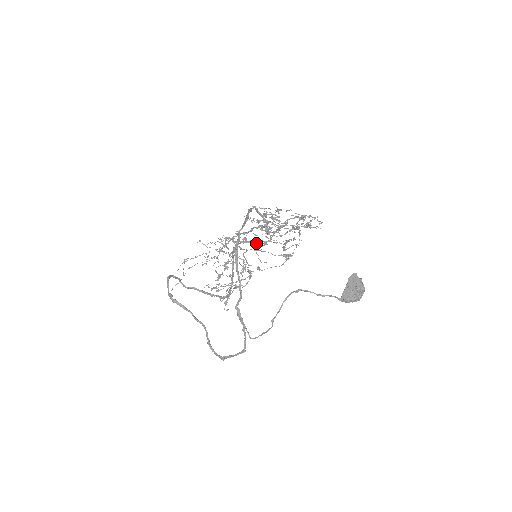
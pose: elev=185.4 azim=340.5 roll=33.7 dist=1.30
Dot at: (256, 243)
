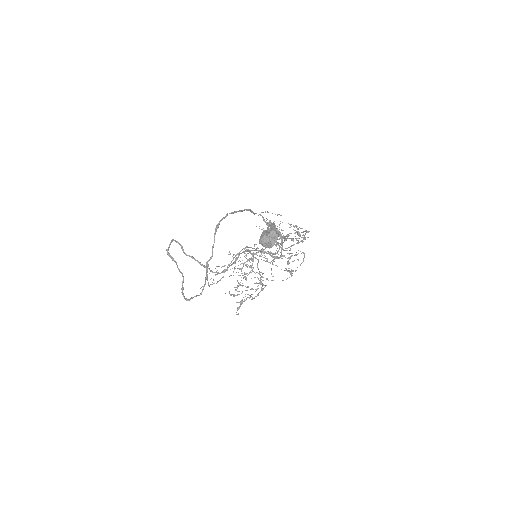
Dot at: occluded
